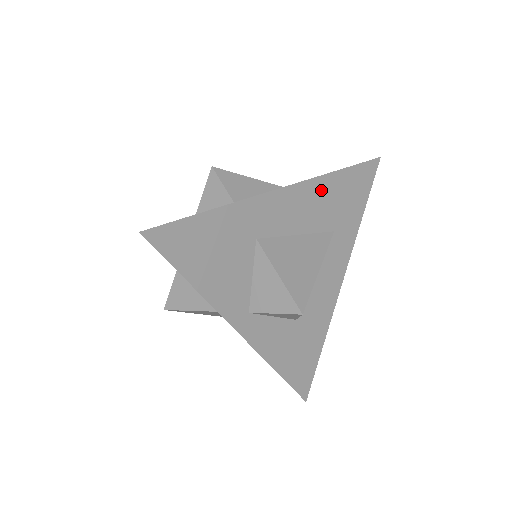
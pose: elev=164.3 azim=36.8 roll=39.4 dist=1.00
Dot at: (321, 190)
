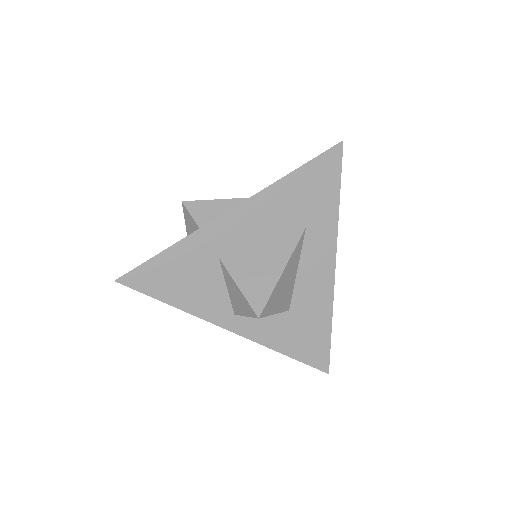
Dot at: (275, 197)
